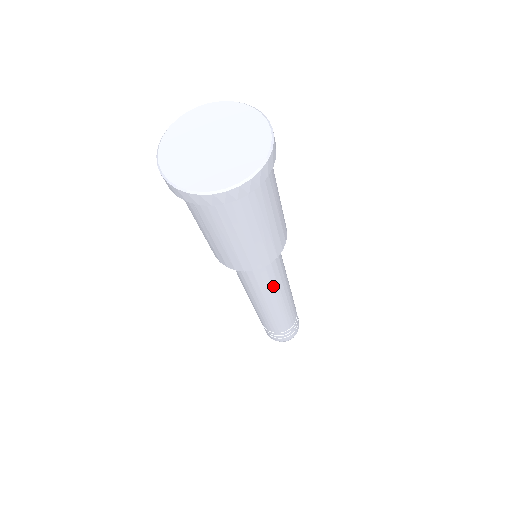
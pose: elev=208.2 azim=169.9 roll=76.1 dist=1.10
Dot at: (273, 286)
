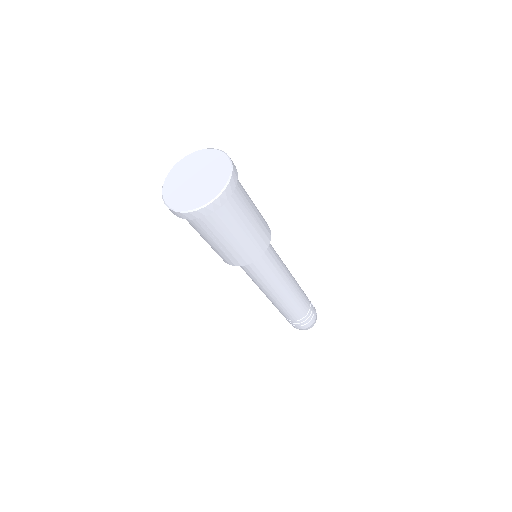
Dot at: (279, 272)
